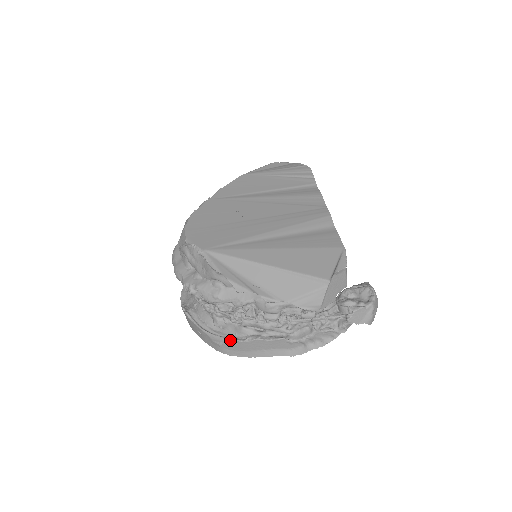
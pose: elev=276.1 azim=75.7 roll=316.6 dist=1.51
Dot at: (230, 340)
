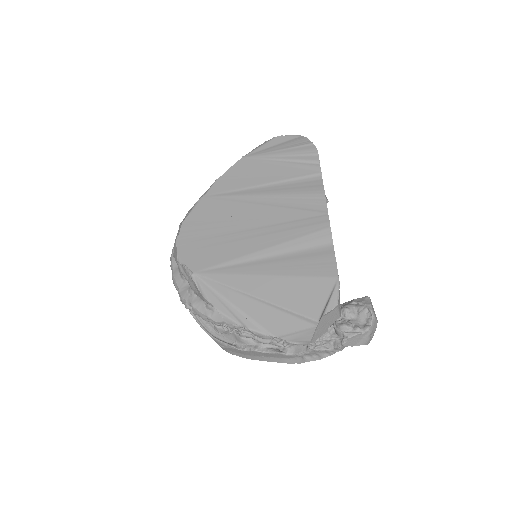
Dot at: (230, 347)
